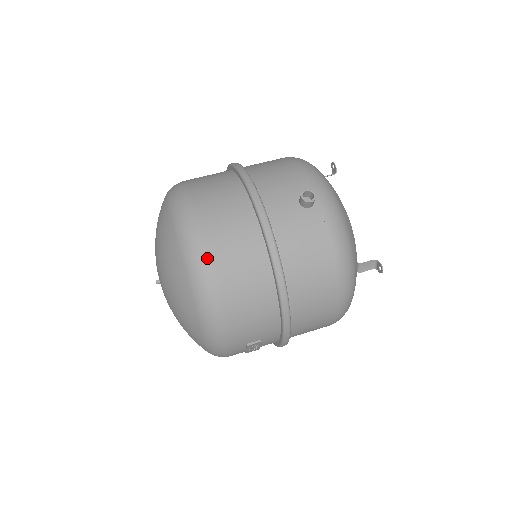
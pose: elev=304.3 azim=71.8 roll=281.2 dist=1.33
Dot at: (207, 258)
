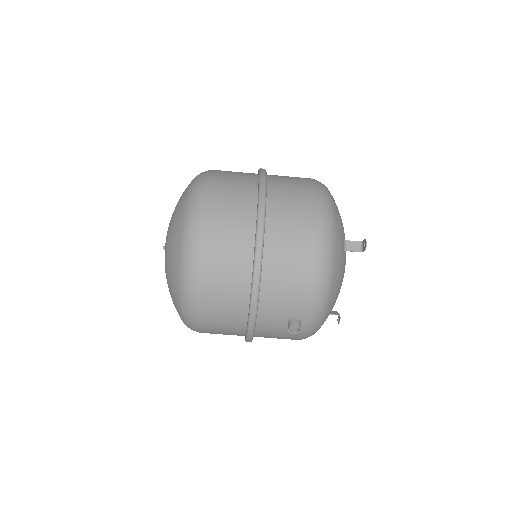
Dot at: (197, 327)
